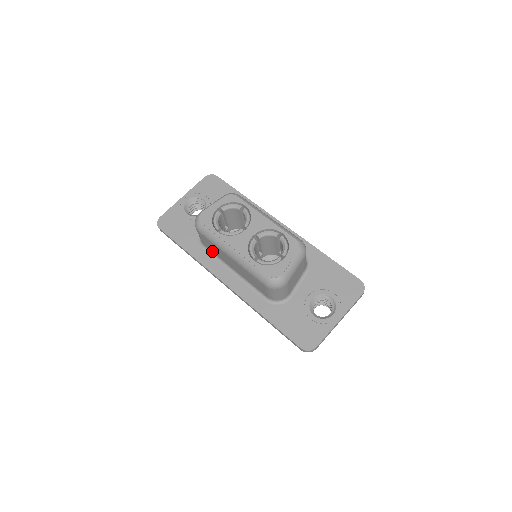
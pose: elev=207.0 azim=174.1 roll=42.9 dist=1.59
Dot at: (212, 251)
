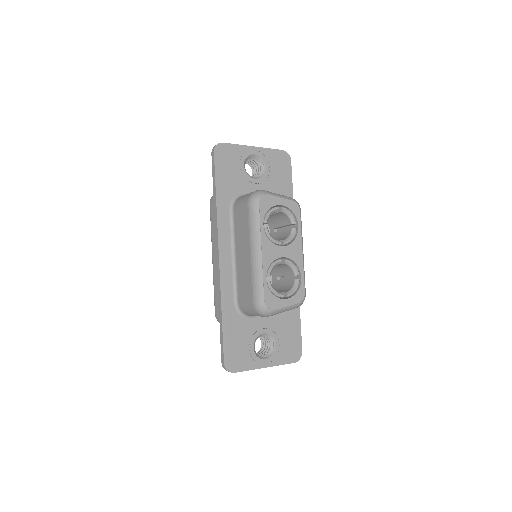
Dot at: (235, 222)
